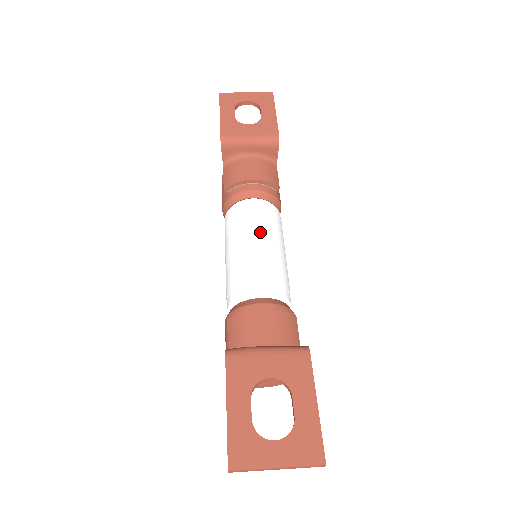
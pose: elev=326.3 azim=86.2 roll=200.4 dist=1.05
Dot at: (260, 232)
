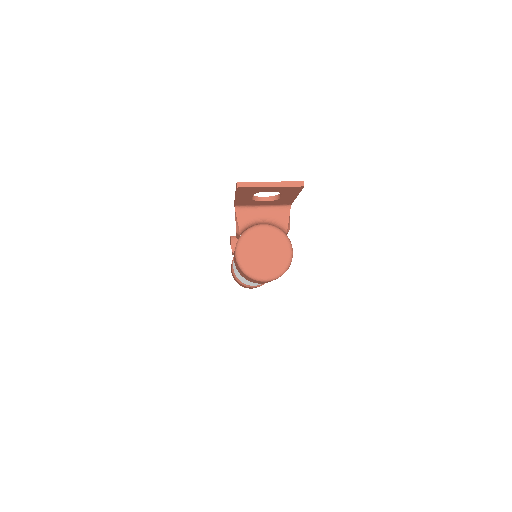
Dot at: occluded
